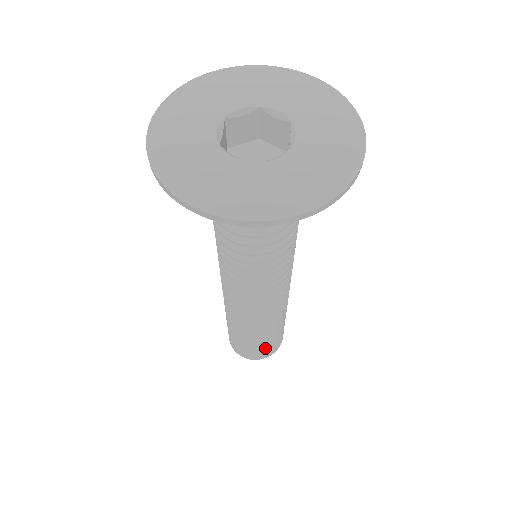
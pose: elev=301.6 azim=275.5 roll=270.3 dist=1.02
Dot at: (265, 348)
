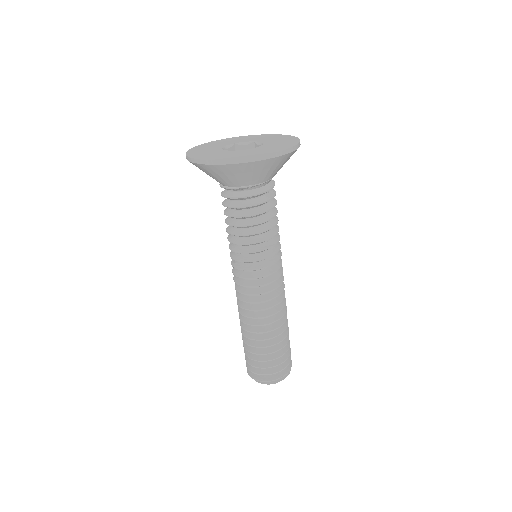
Dot at: (265, 365)
